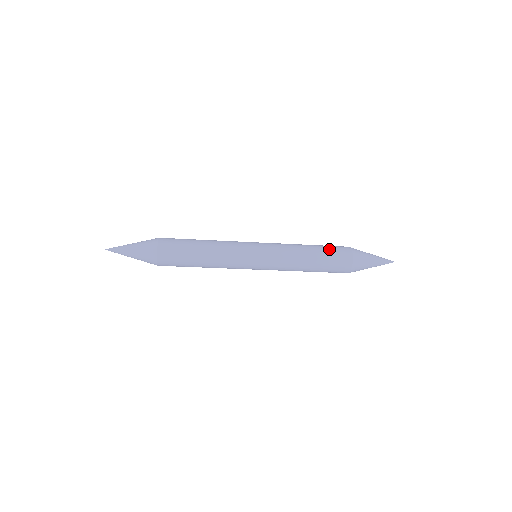
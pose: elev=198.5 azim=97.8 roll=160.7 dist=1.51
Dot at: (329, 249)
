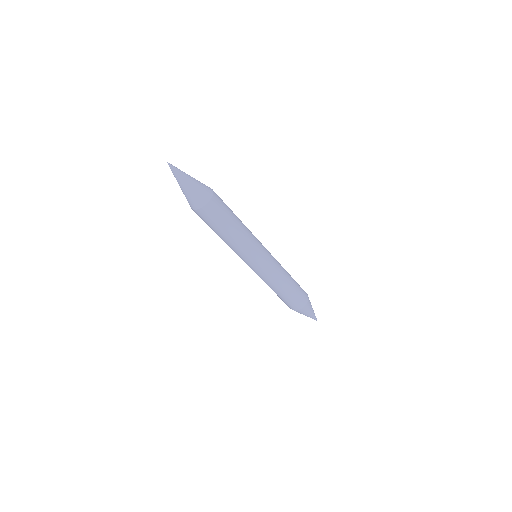
Dot at: occluded
